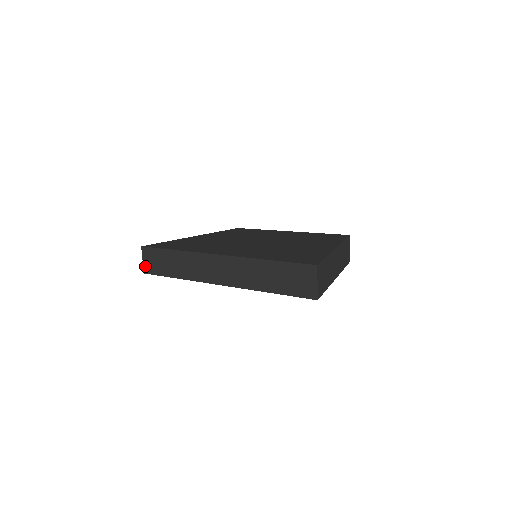
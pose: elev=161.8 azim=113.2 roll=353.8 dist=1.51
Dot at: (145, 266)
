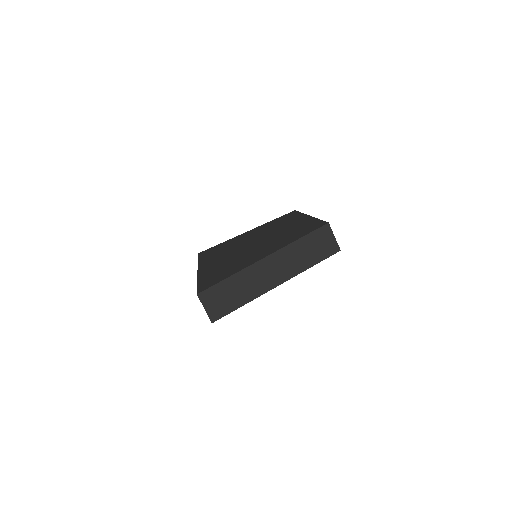
Dot at: occluded
